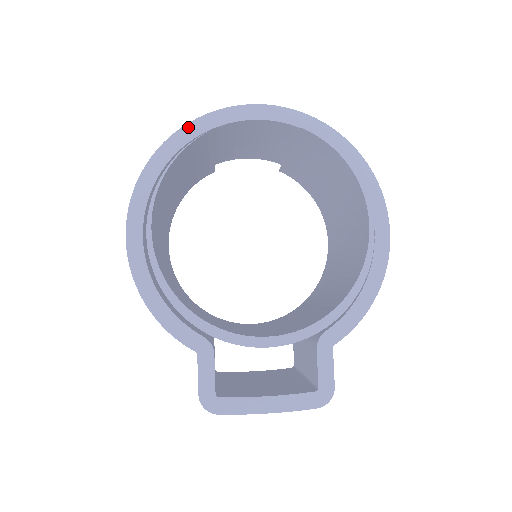
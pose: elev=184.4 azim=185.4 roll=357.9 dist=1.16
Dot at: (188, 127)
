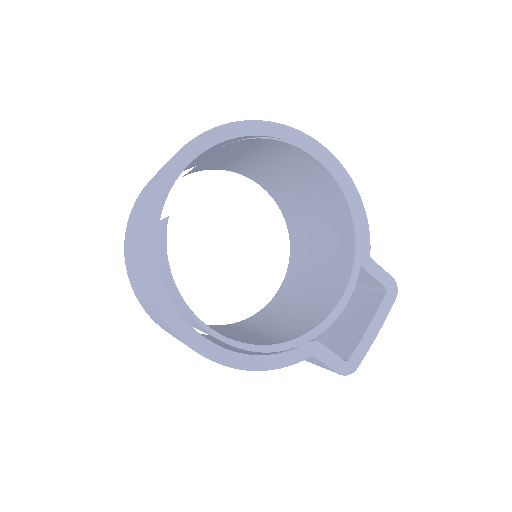
Dot at: (144, 236)
